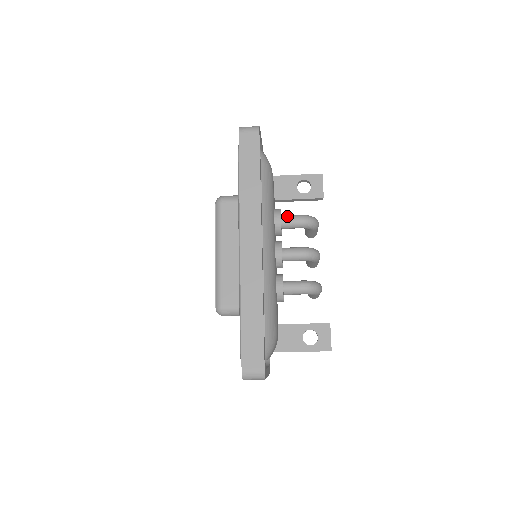
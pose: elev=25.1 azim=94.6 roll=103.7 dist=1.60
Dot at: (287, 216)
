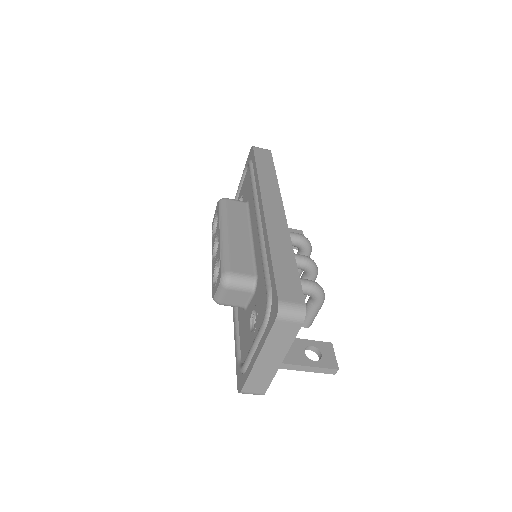
Dot at: occluded
